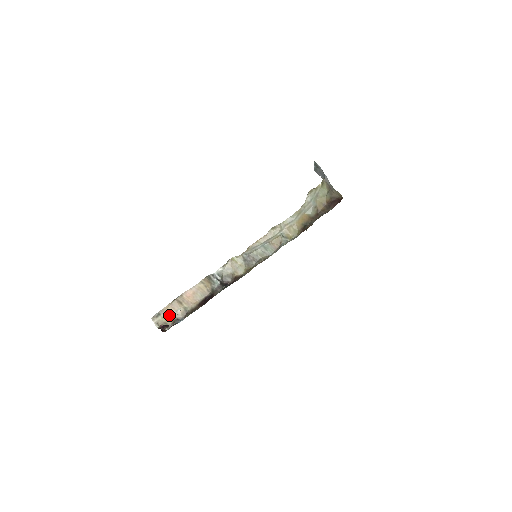
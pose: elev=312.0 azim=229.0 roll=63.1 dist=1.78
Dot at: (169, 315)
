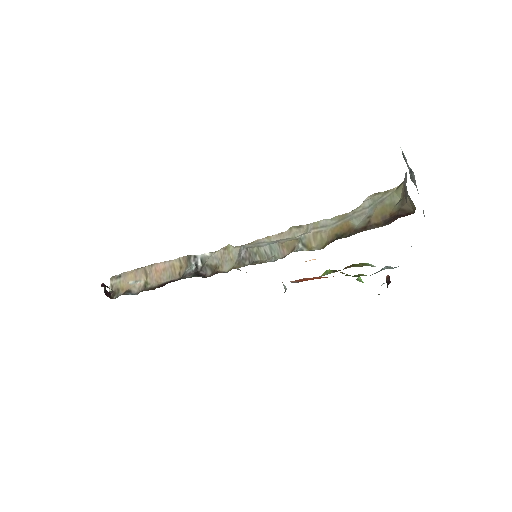
Dot at: (127, 282)
